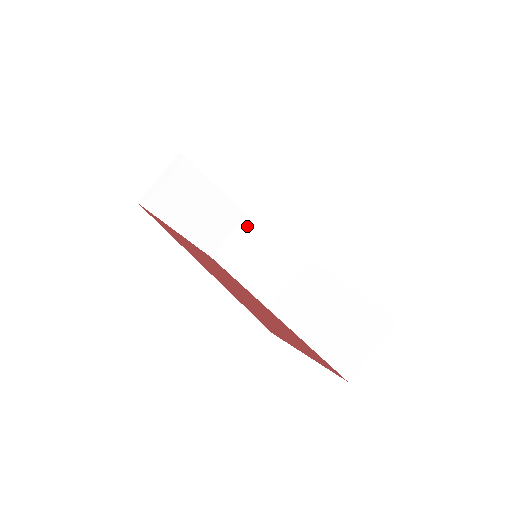
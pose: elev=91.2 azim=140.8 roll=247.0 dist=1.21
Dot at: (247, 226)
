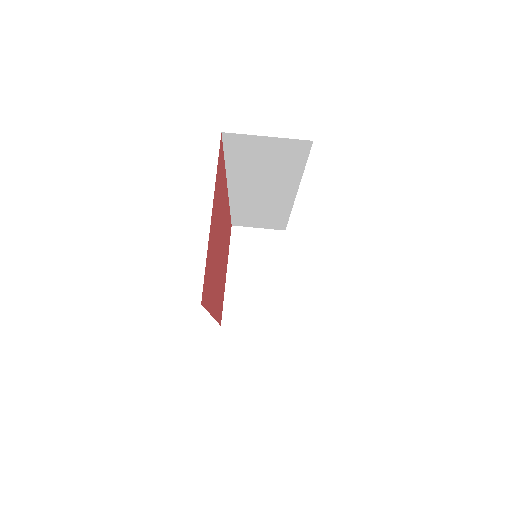
Dot at: occluded
